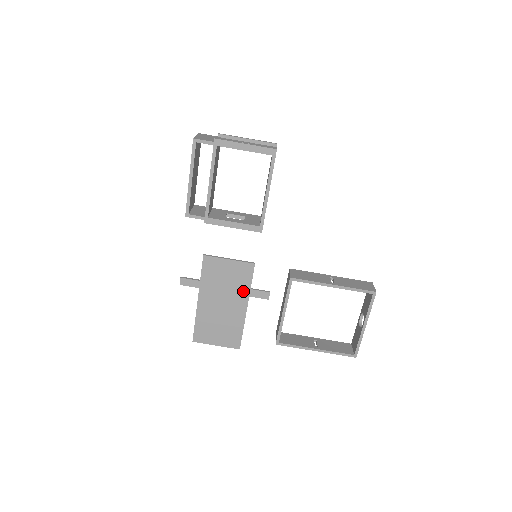
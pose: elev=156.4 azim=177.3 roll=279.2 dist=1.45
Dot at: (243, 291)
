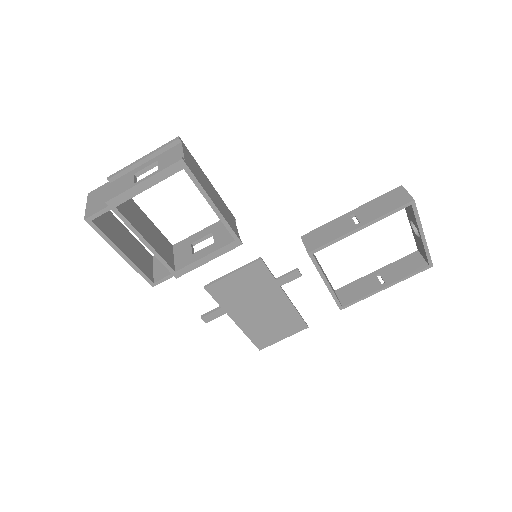
Dot at: (270, 287)
